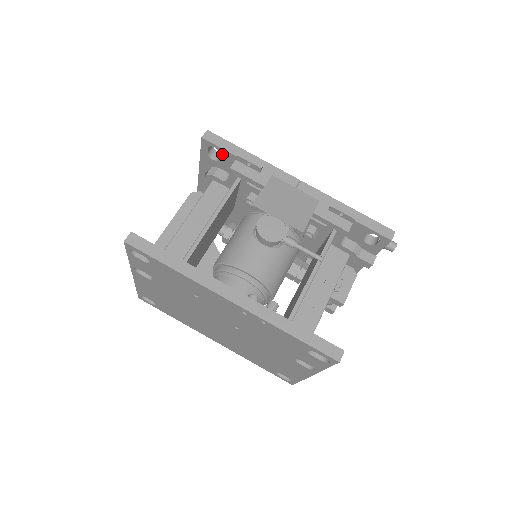
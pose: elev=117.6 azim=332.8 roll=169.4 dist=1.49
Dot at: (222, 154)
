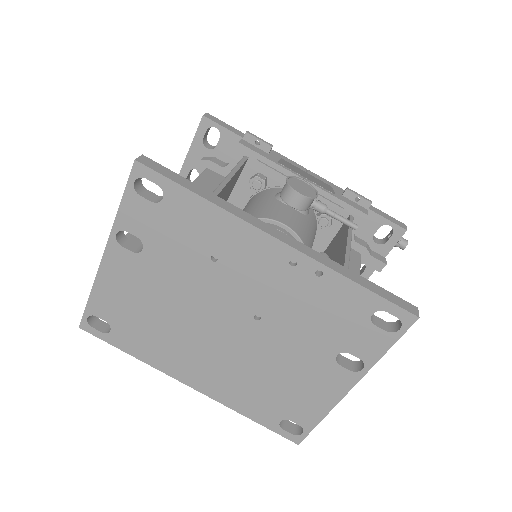
Dot at: (223, 137)
